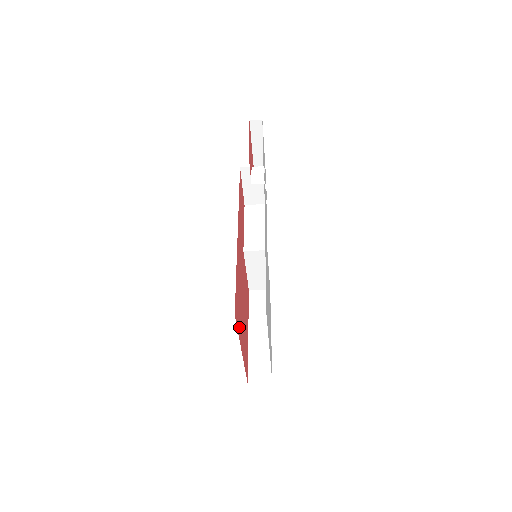
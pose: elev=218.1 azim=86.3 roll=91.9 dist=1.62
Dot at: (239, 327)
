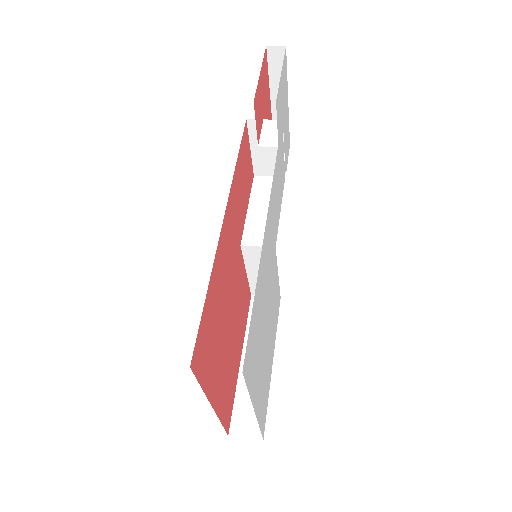
Dot at: (208, 374)
